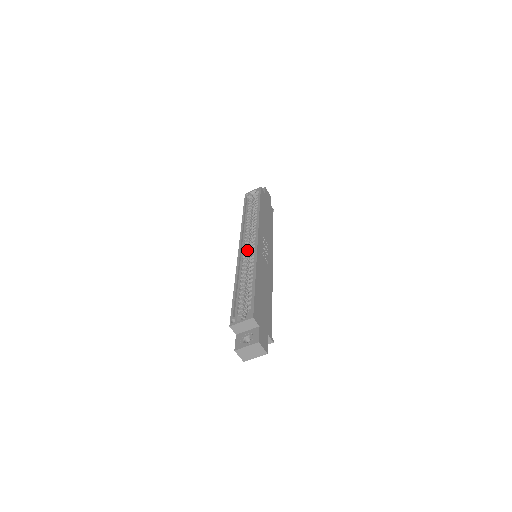
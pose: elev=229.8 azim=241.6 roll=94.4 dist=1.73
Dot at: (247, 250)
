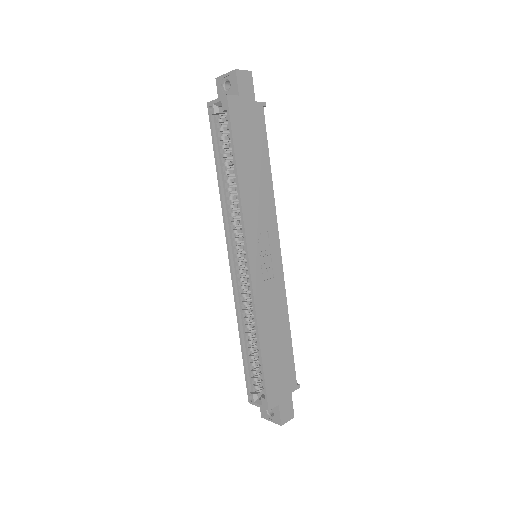
Dot at: (241, 267)
